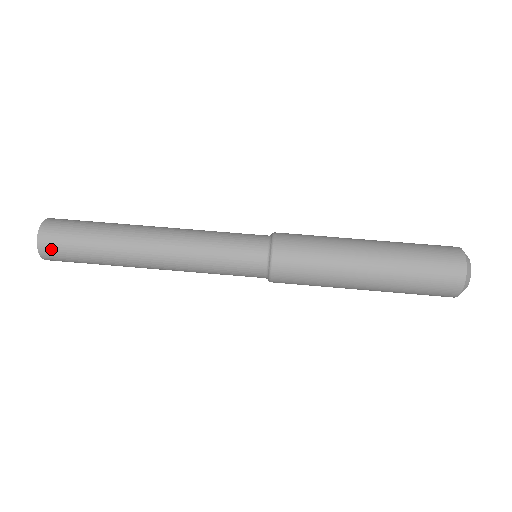
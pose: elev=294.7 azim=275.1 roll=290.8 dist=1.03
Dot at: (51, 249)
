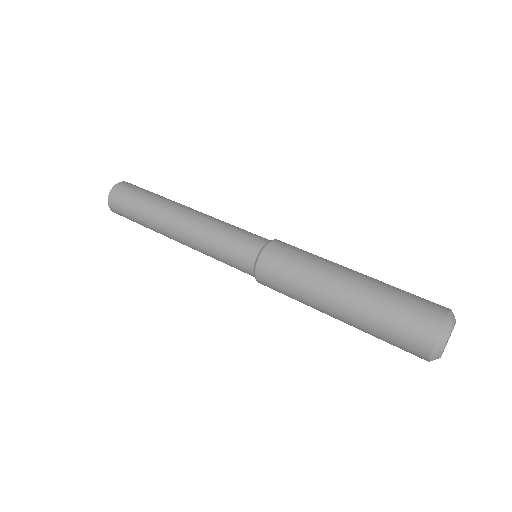
Dot at: (115, 203)
